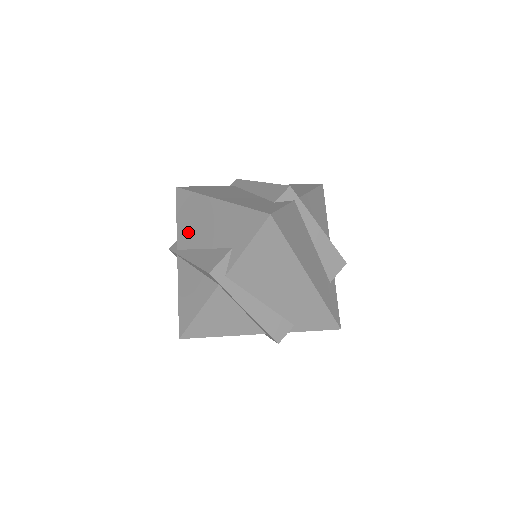
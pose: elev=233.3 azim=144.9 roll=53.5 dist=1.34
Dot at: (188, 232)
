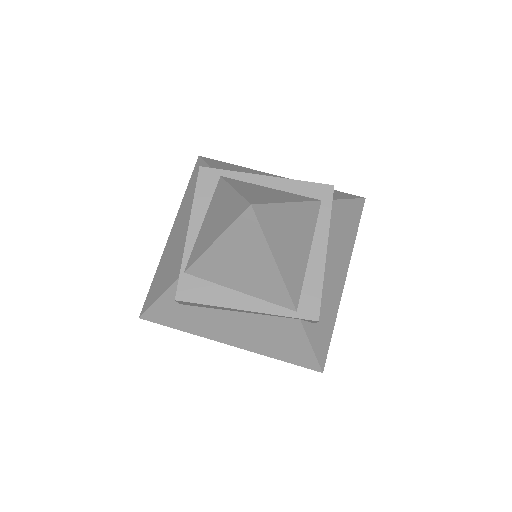
Dot at: (174, 263)
